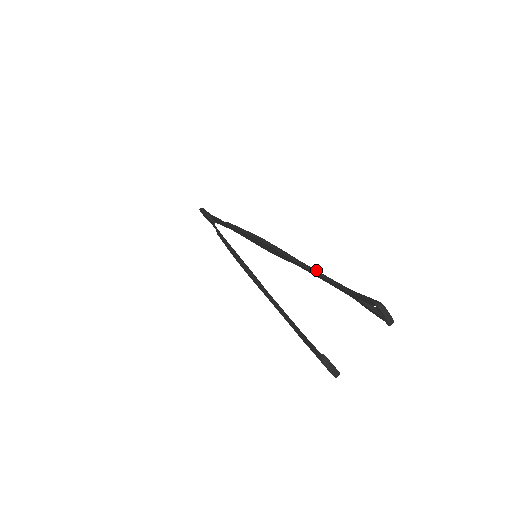
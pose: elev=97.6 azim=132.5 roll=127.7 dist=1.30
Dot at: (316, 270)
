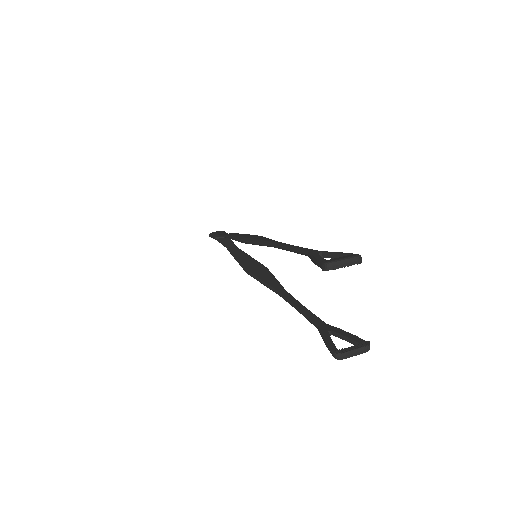
Dot at: (284, 246)
